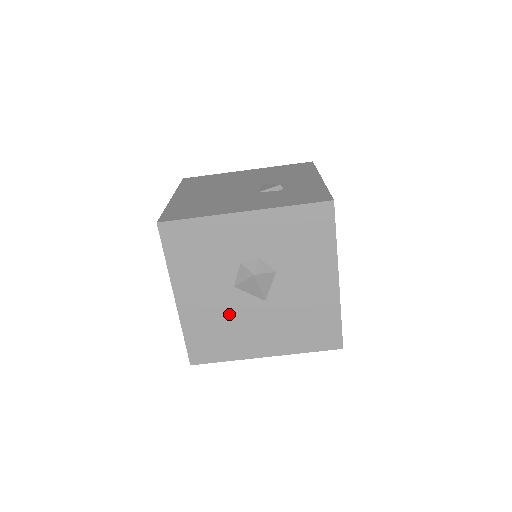
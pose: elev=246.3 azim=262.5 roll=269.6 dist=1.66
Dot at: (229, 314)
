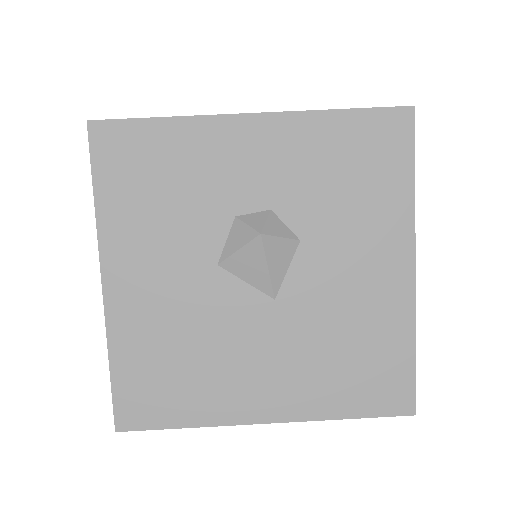
Dot at: (203, 323)
